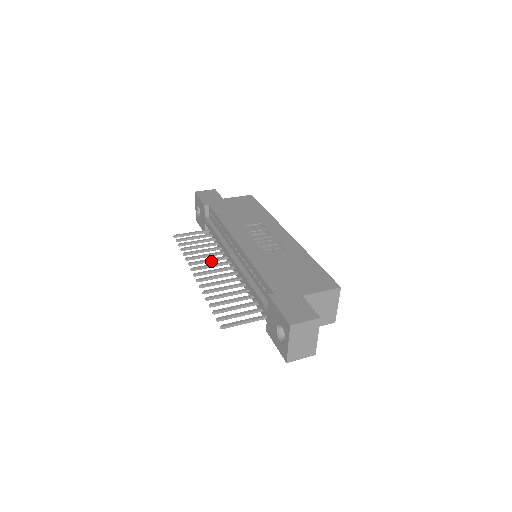
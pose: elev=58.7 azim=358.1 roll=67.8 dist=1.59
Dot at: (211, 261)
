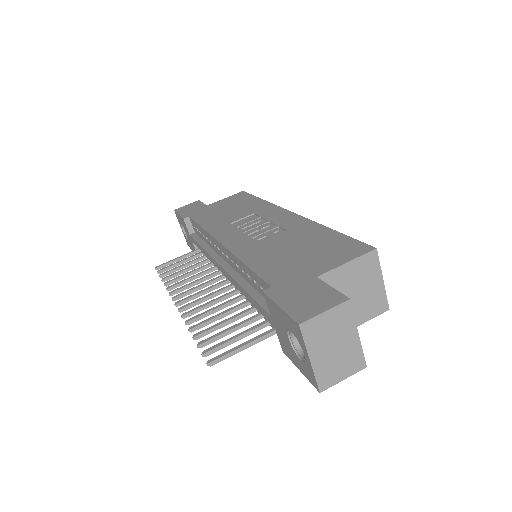
Dot at: (200, 282)
